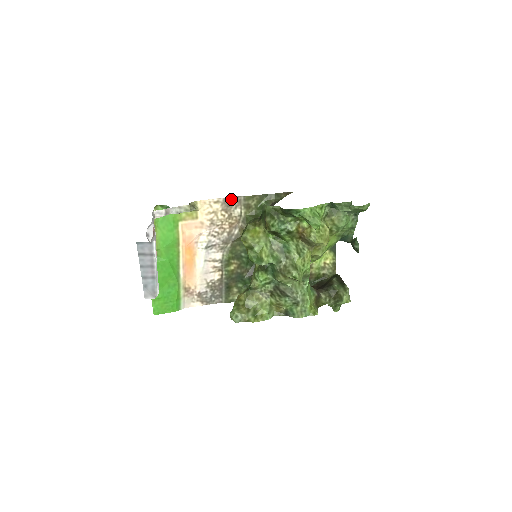
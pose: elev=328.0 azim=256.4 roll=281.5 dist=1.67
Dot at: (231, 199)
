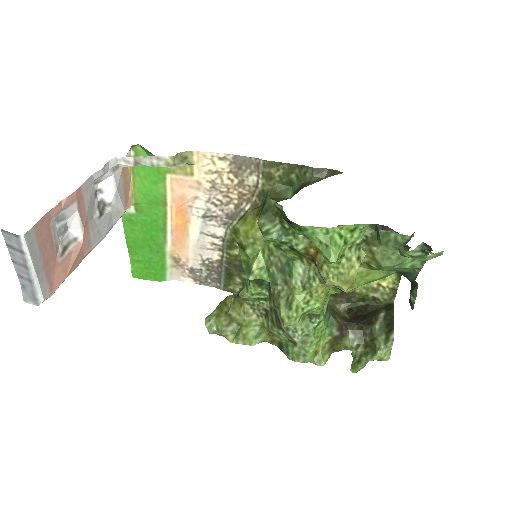
Dot at: (245, 159)
